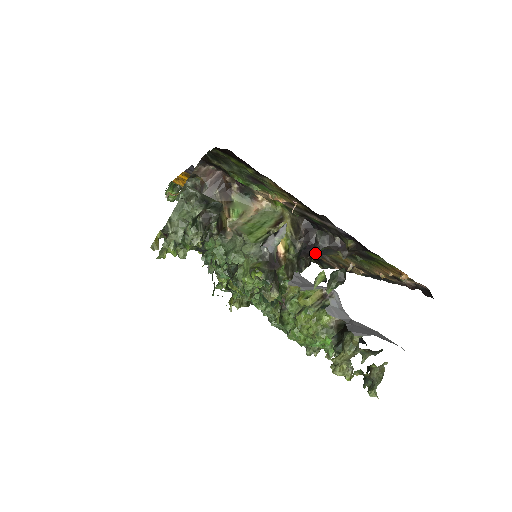
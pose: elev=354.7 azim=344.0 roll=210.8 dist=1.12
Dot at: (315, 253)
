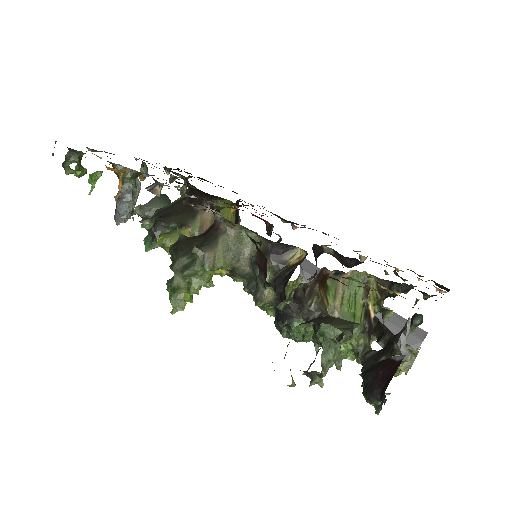
Dot at: occluded
